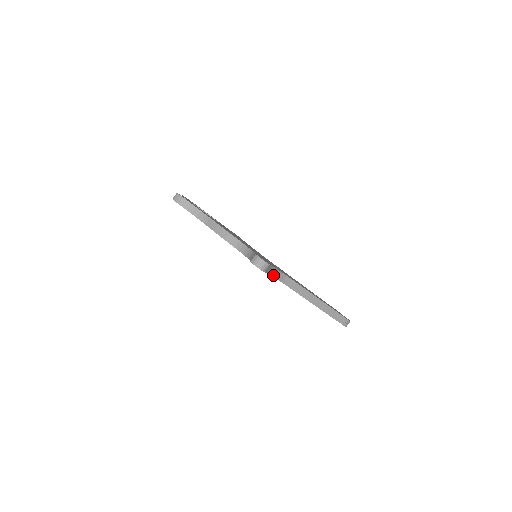
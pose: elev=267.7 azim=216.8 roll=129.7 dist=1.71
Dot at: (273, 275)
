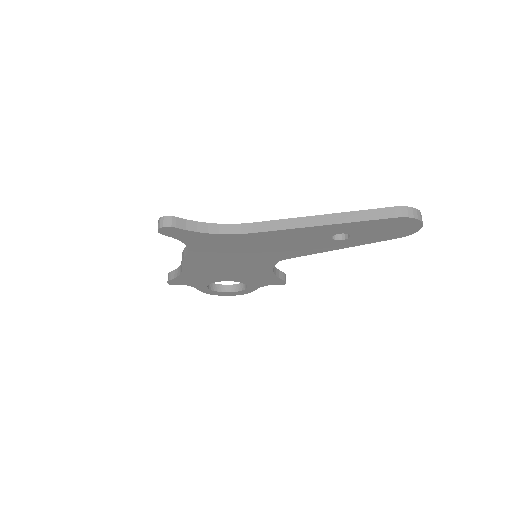
Dot at: (217, 233)
